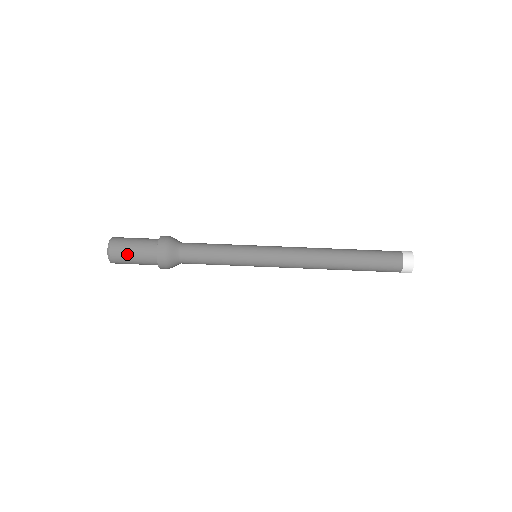
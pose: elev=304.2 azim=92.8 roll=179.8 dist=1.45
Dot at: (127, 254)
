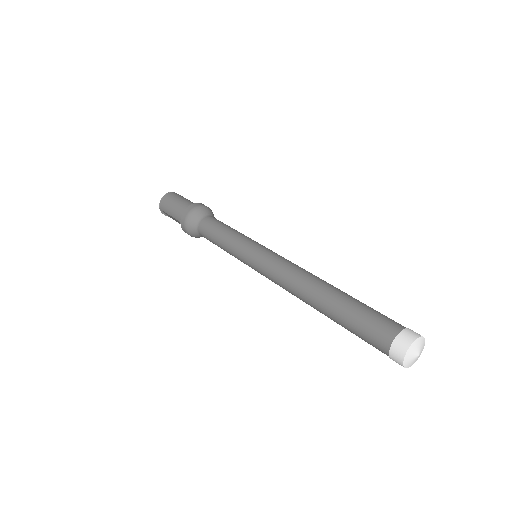
Dot at: (179, 197)
